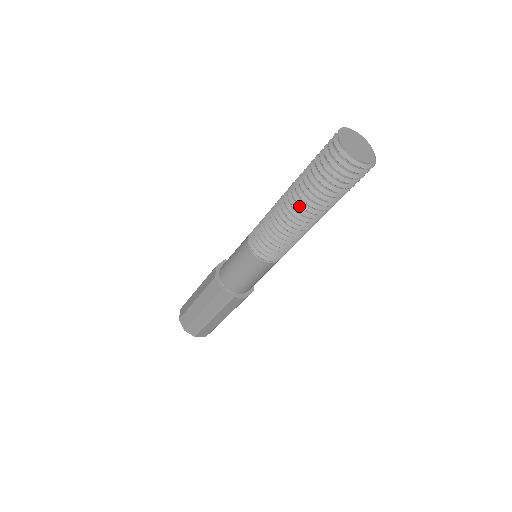
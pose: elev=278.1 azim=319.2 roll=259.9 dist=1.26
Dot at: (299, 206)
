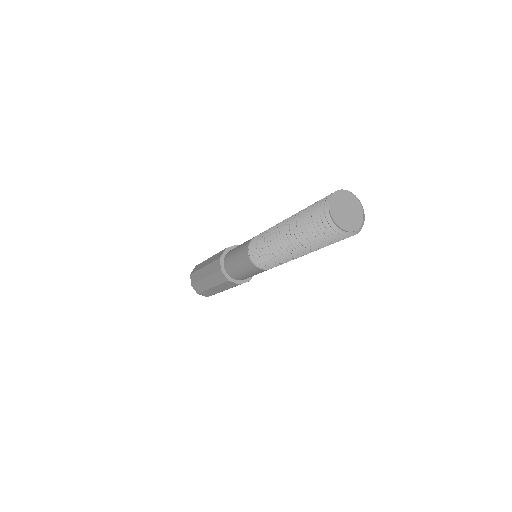
Dot at: (288, 238)
